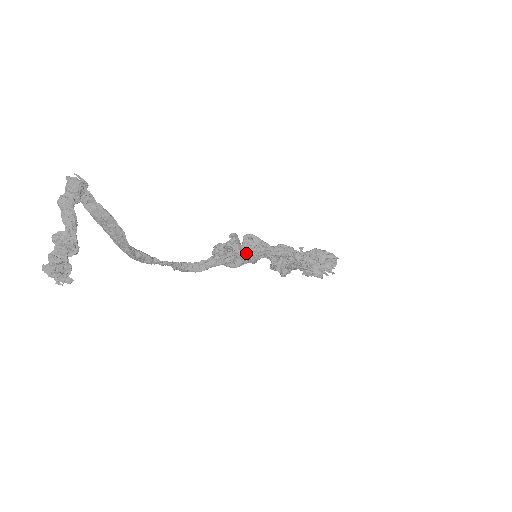
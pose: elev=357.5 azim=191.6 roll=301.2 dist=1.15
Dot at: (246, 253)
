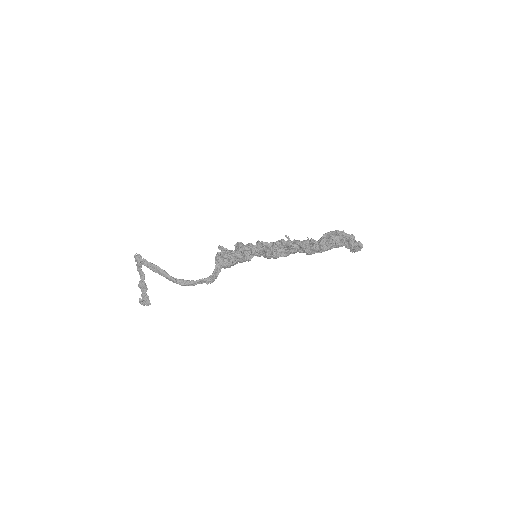
Dot at: (230, 253)
